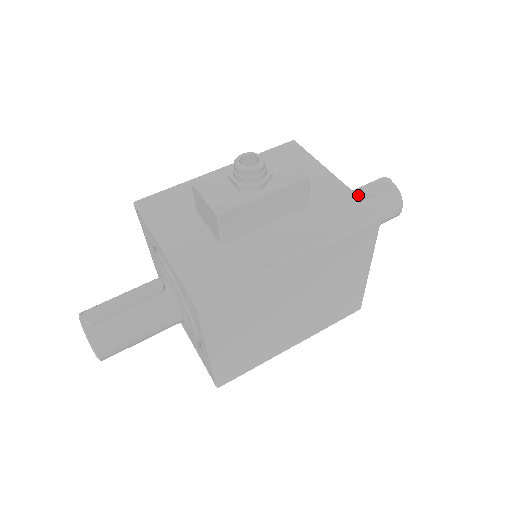
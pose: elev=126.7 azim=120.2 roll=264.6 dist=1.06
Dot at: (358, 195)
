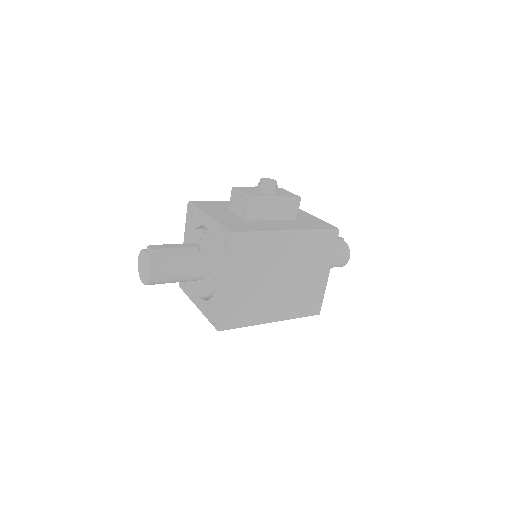
Dot at: occluded
